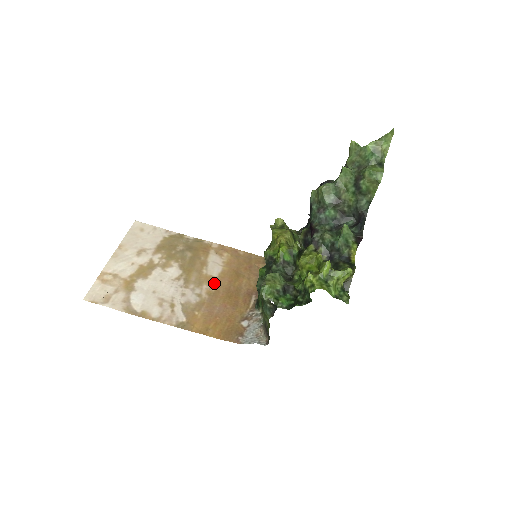
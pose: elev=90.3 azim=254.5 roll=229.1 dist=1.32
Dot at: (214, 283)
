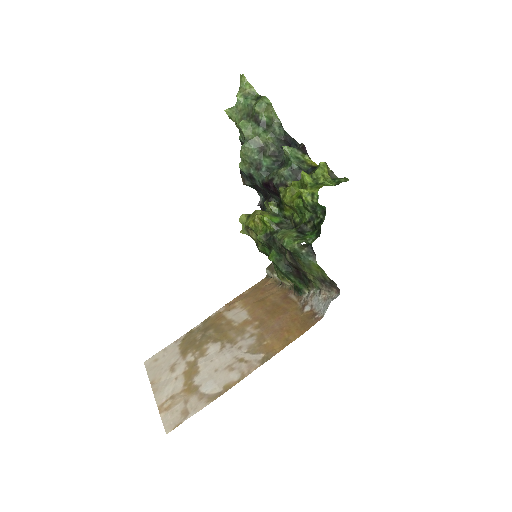
Dot at: (252, 320)
